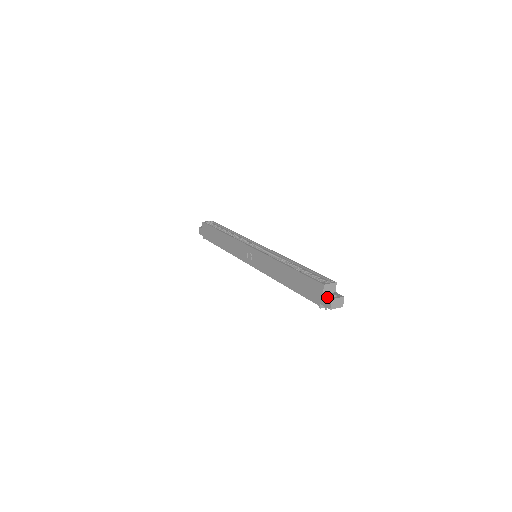
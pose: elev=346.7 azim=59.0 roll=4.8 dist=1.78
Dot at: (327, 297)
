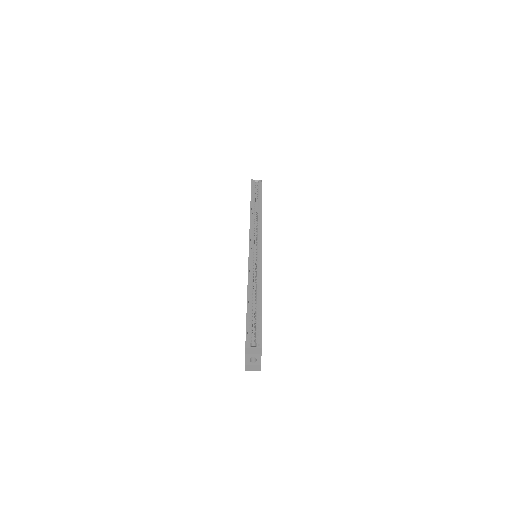
Dot at: (245, 359)
